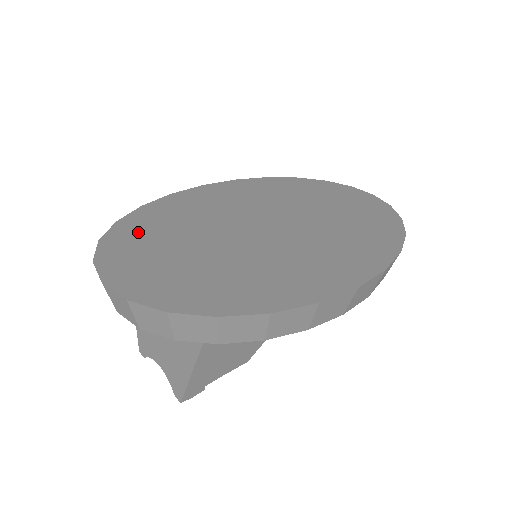
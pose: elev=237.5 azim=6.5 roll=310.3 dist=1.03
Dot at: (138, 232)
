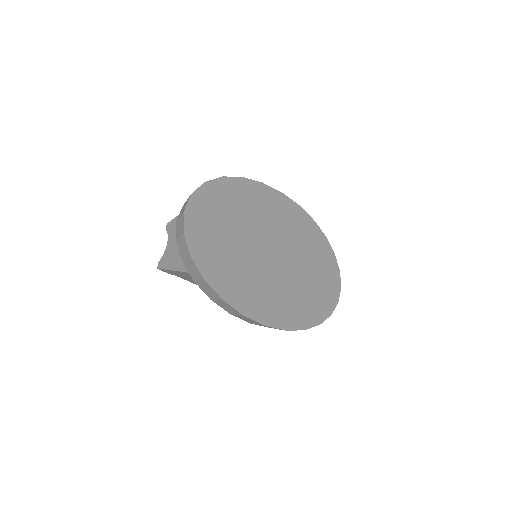
Dot at: (224, 195)
